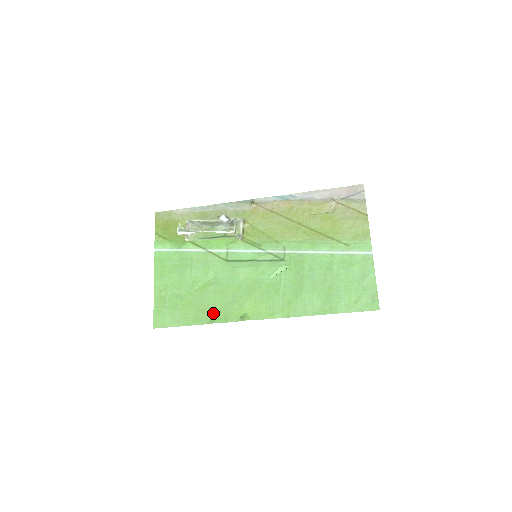
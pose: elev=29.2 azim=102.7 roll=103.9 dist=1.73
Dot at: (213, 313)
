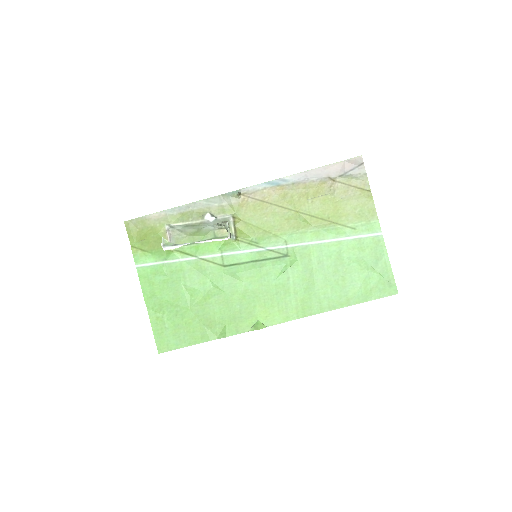
Dot at: (222, 326)
